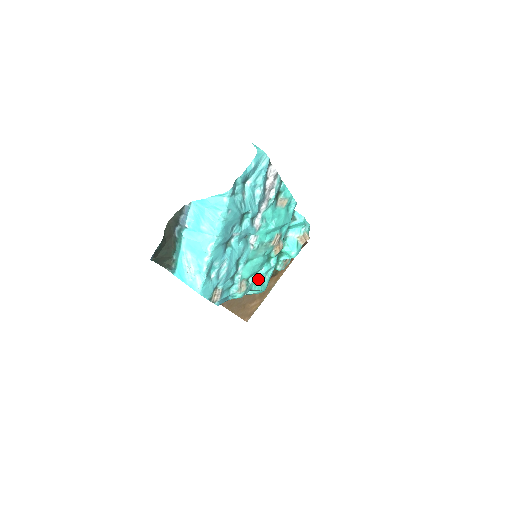
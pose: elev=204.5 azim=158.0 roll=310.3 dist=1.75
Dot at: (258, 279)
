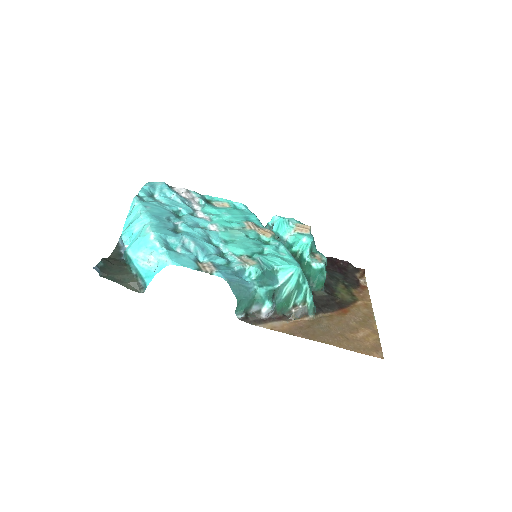
Dot at: (269, 256)
